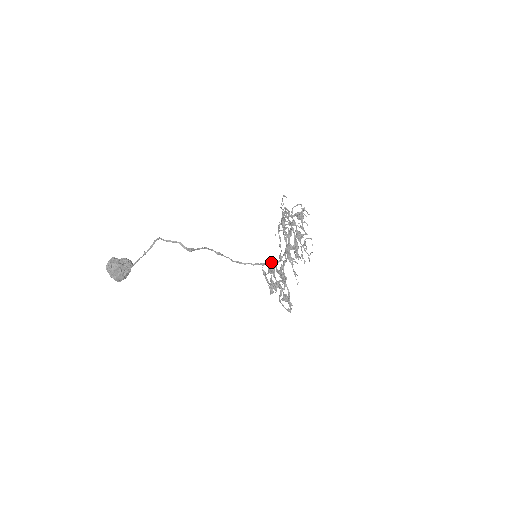
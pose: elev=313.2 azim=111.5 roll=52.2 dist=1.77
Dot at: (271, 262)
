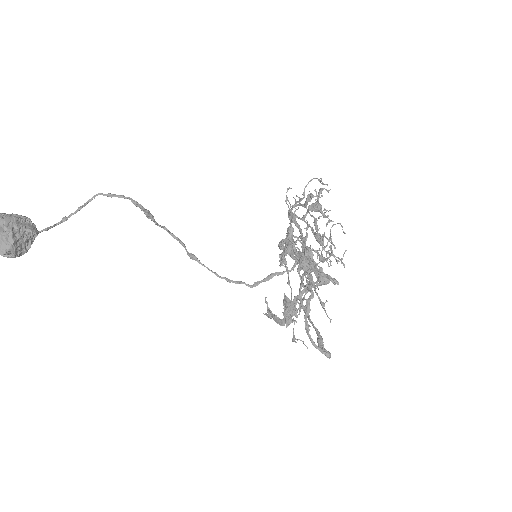
Dot at: (284, 239)
